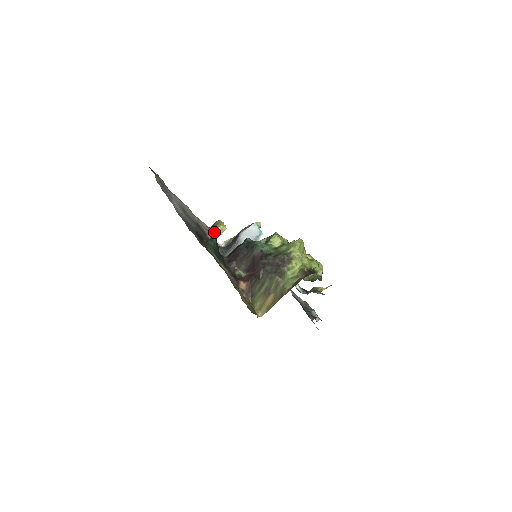
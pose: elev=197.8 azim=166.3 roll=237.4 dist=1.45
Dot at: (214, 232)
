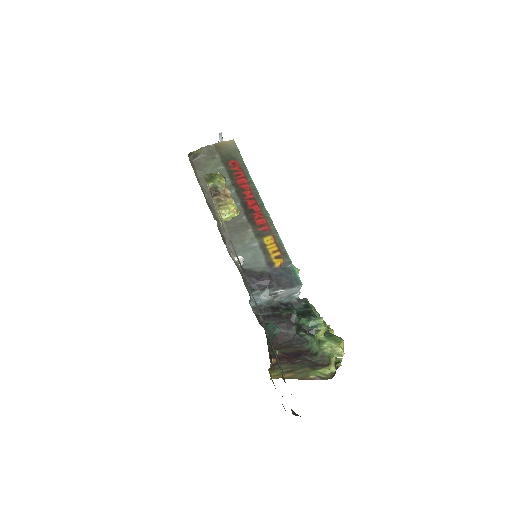
Dot at: (224, 217)
